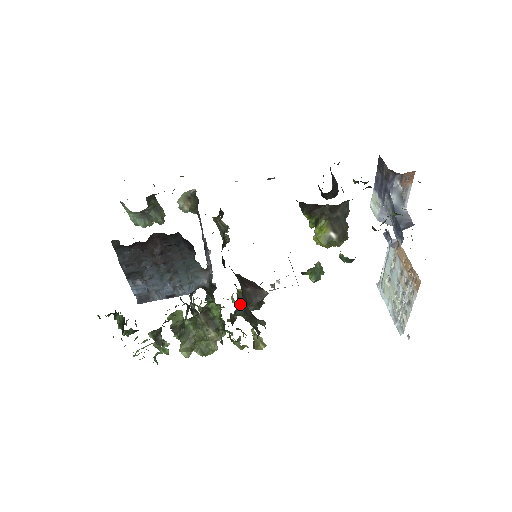
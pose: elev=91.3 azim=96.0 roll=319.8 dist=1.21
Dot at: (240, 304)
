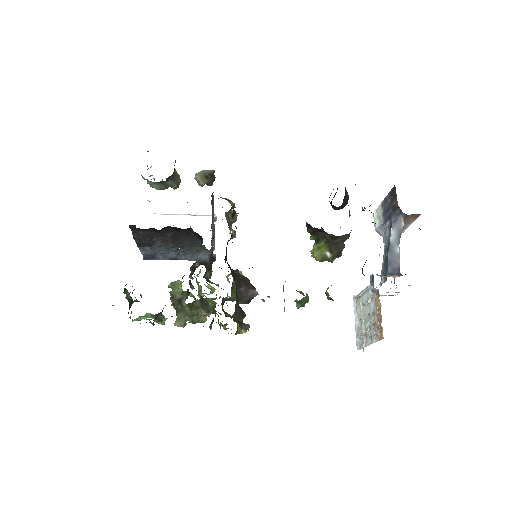
Dot at: (233, 291)
